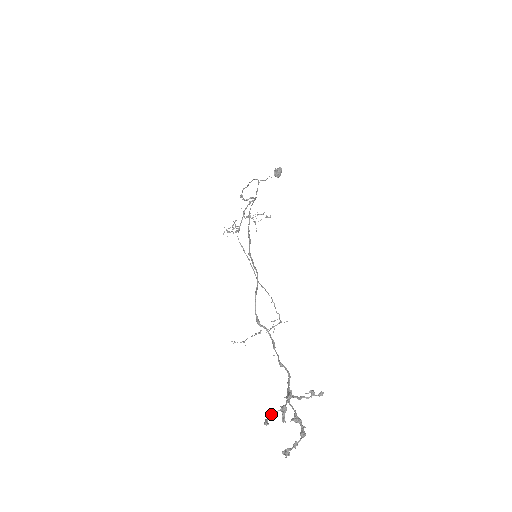
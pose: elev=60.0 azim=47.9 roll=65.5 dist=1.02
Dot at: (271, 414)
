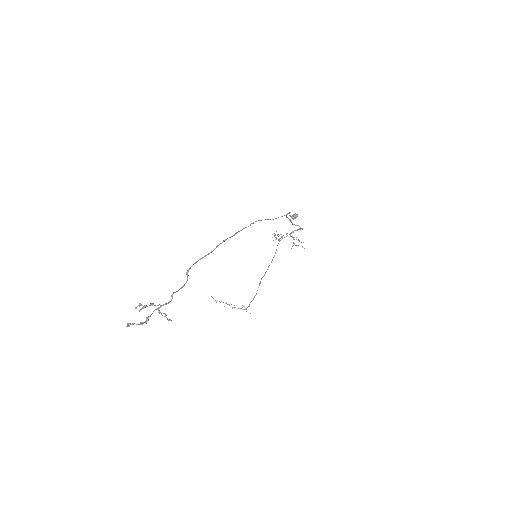
Dot at: (140, 305)
